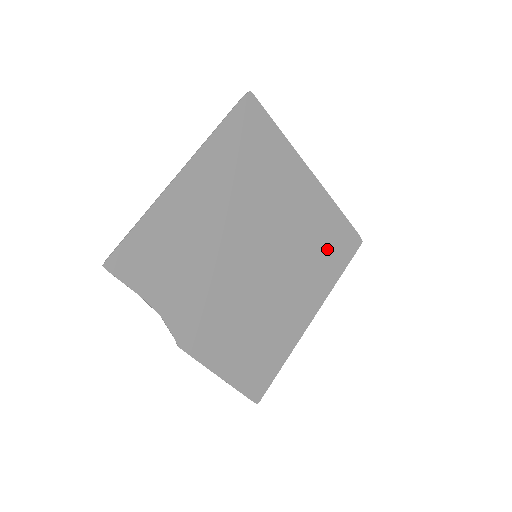
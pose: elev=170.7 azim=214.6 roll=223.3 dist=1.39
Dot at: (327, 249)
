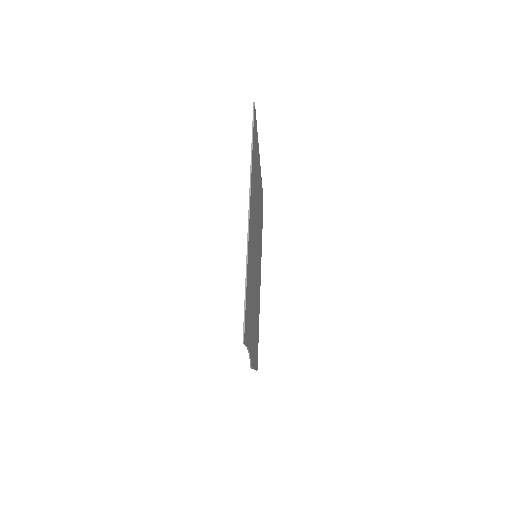
Dot at: occluded
